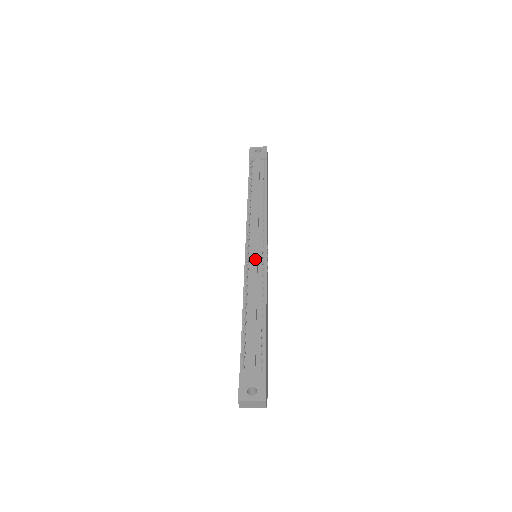
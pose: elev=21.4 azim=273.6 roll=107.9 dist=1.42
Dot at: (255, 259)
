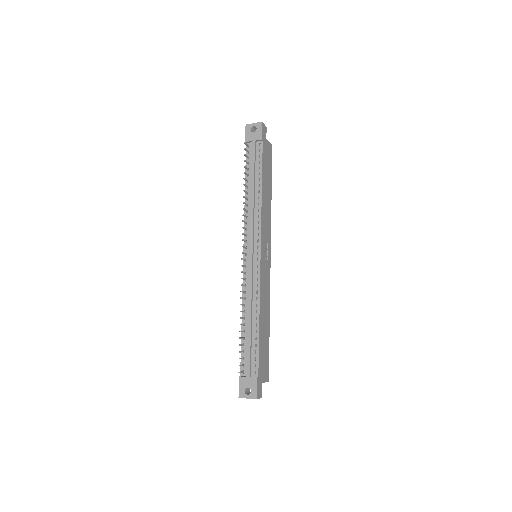
Dot at: (250, 269)
